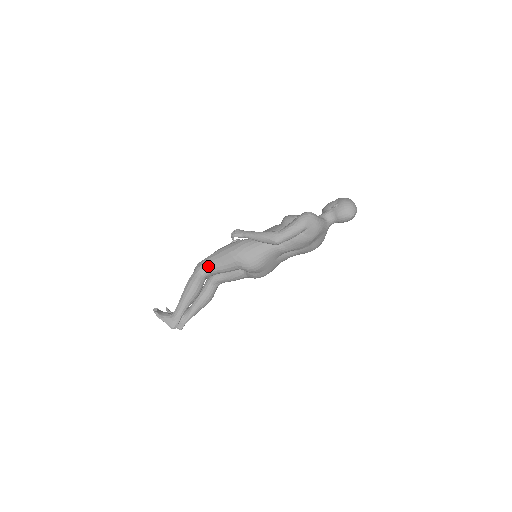
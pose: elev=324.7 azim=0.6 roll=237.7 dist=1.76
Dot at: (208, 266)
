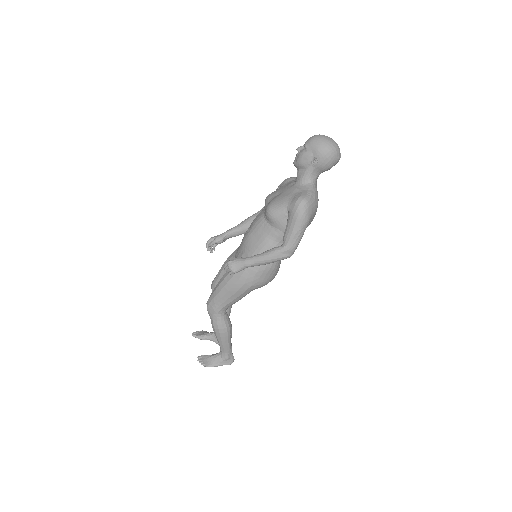
Dot at: (224, 307)
